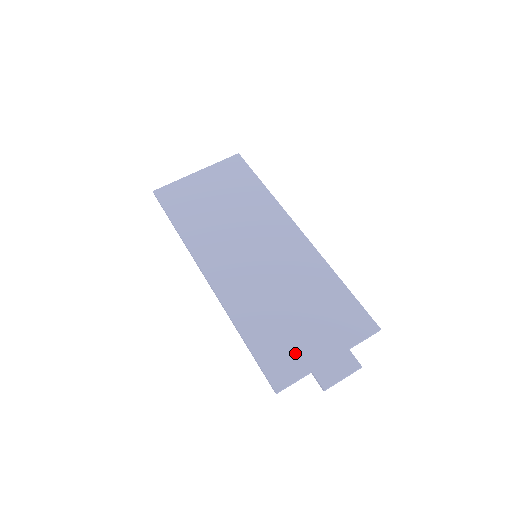
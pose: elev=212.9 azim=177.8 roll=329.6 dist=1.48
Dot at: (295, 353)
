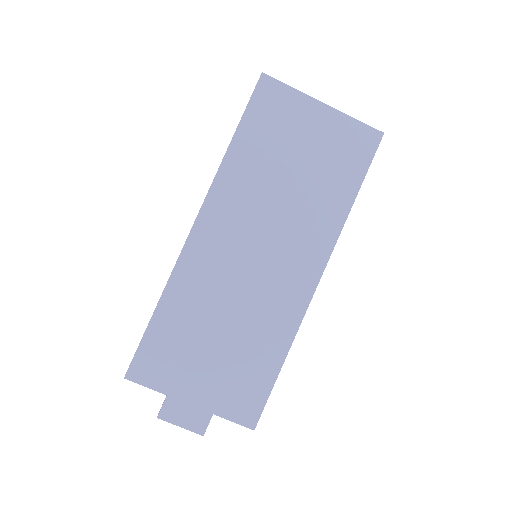
Dot at: (174, 369)
